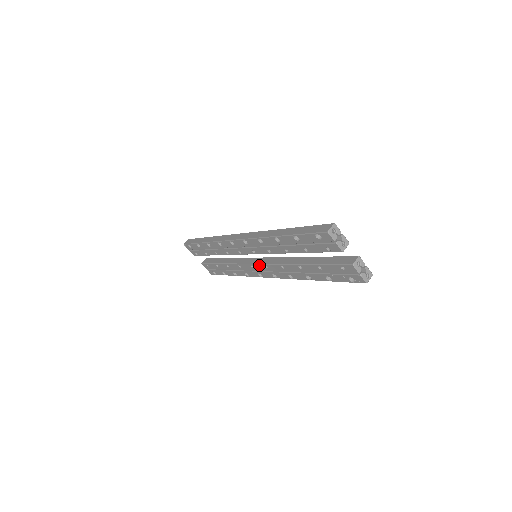
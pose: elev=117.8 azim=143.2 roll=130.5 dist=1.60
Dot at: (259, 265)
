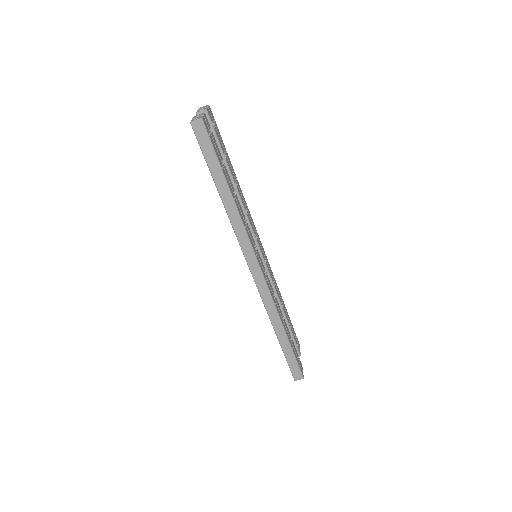
Dot at: occluded
